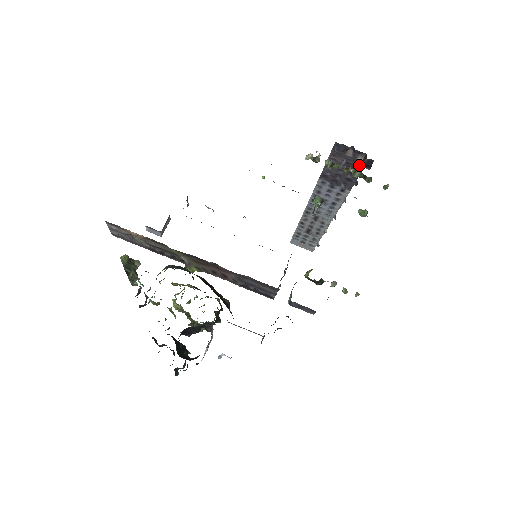
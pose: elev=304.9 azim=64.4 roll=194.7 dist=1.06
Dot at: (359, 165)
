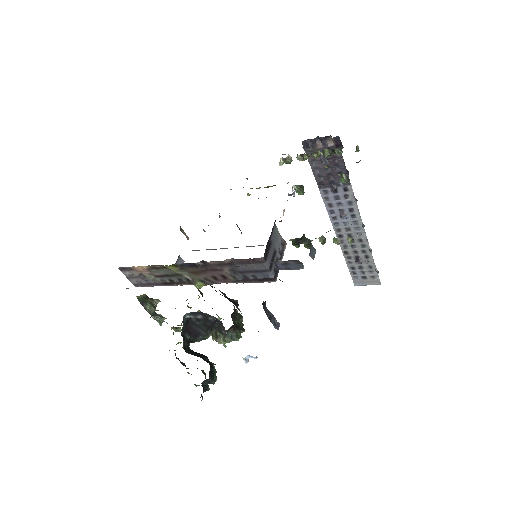
Dot at: occluded
